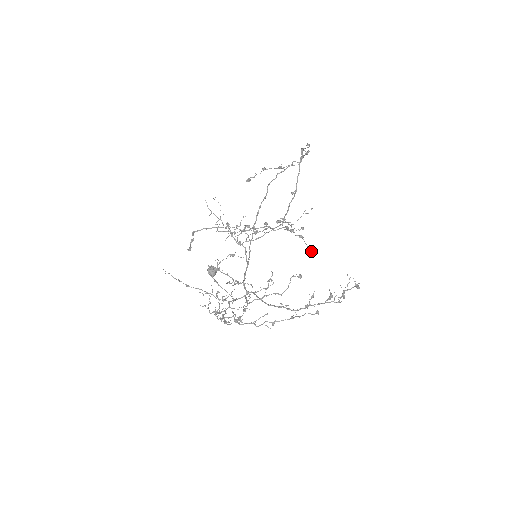
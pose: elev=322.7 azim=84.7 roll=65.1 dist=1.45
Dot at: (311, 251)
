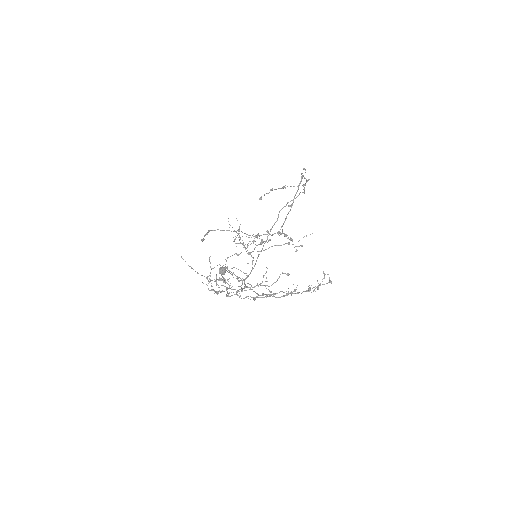
Dot at: occluded
